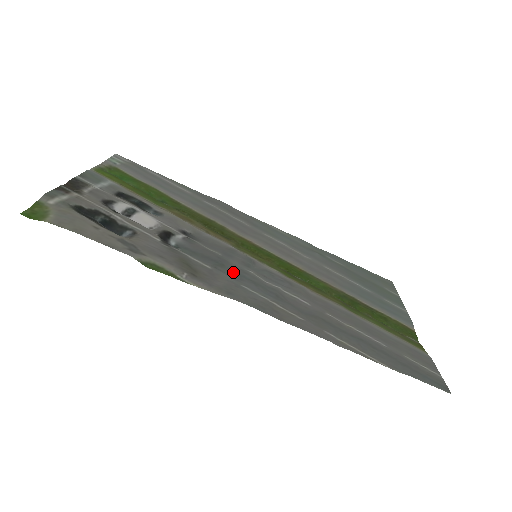
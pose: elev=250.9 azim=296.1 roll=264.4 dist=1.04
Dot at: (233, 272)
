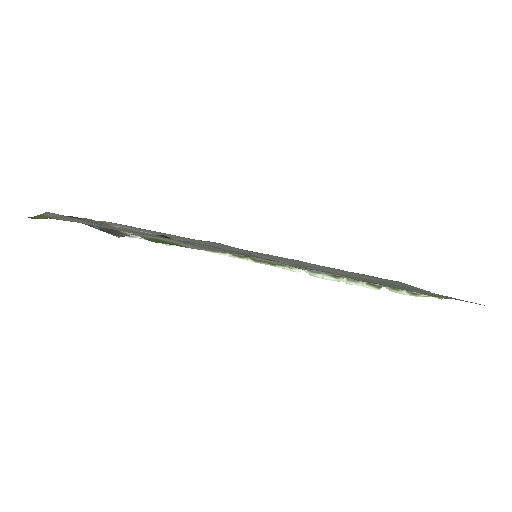
Dot at: (236, 252)
